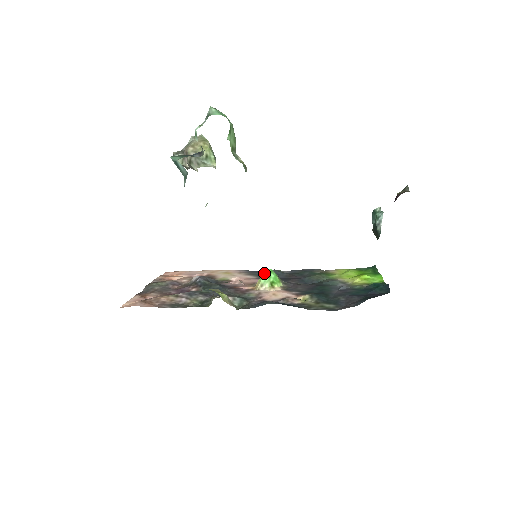
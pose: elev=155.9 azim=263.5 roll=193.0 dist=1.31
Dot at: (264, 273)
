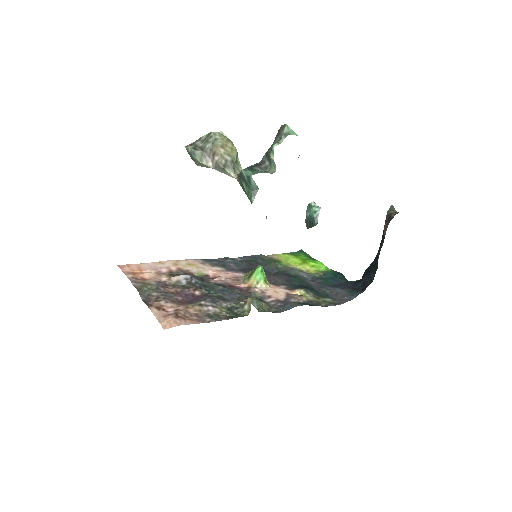
Dot at: (259, 271)
